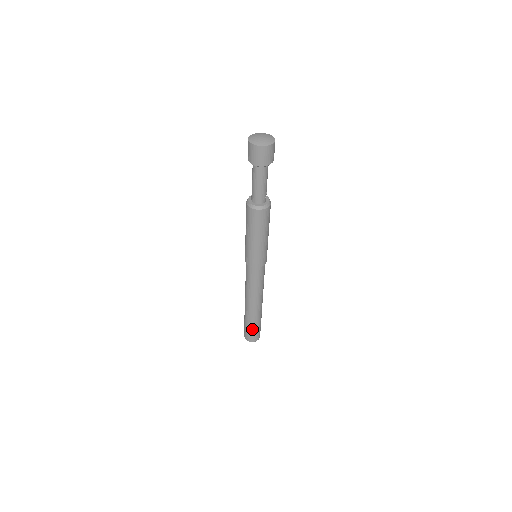
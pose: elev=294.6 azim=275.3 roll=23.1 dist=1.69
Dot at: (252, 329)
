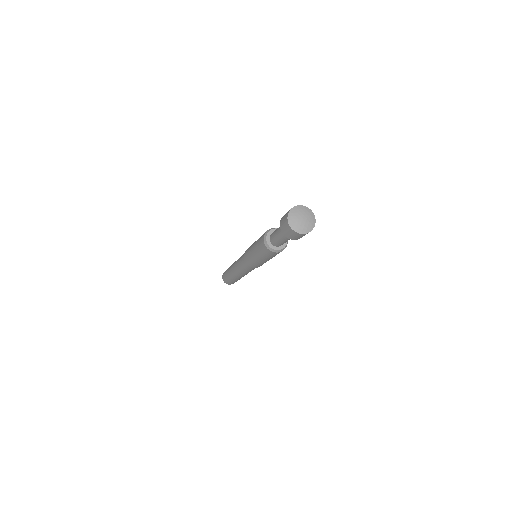
Dot at: (231, 281)
